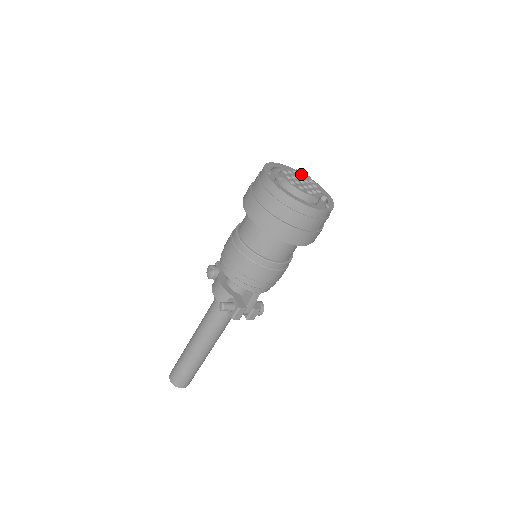
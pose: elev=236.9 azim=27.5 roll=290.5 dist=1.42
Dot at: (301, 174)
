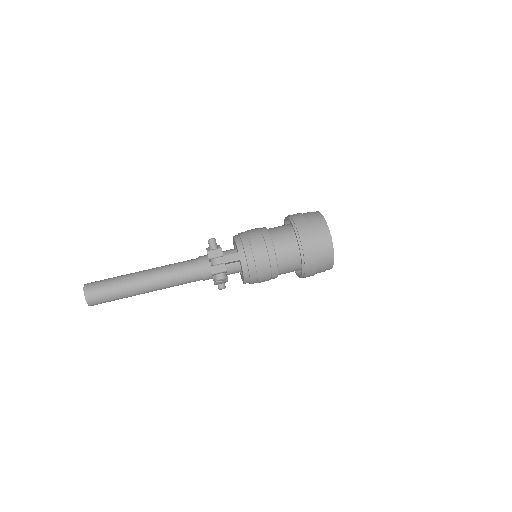
Dot at: occluded
